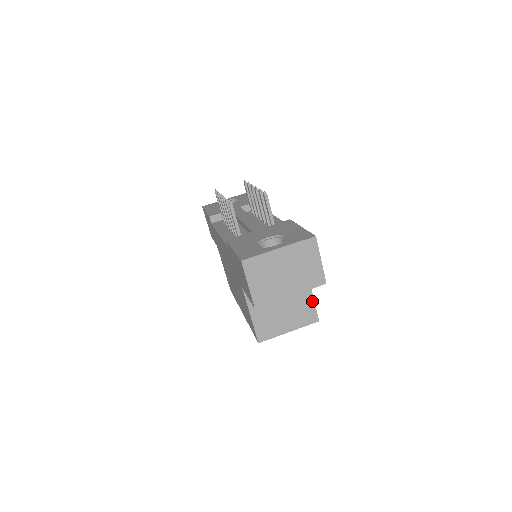
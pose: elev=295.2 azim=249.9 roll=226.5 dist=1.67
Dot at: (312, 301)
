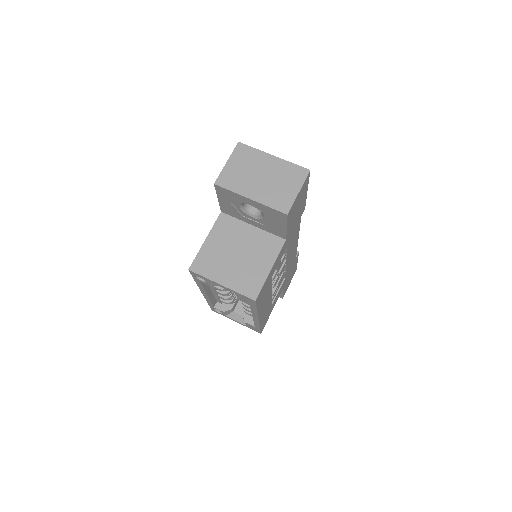
Dot at: (265, 275)
